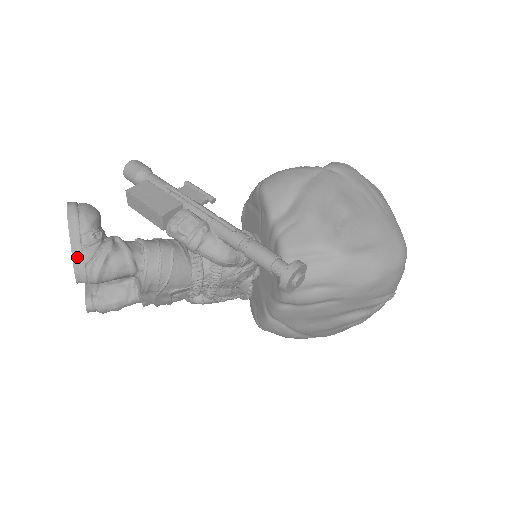
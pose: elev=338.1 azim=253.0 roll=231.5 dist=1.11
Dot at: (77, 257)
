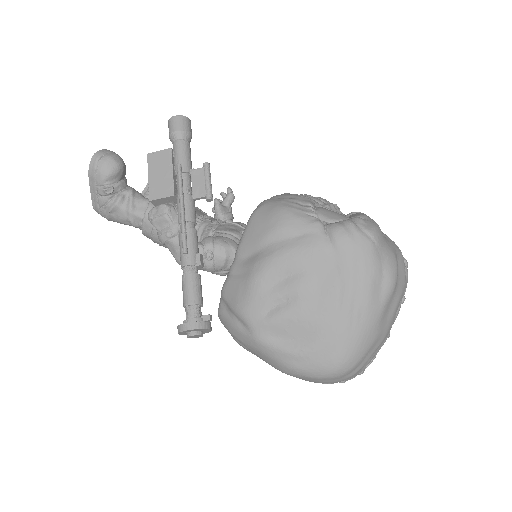
Dot at: (94, 199)
